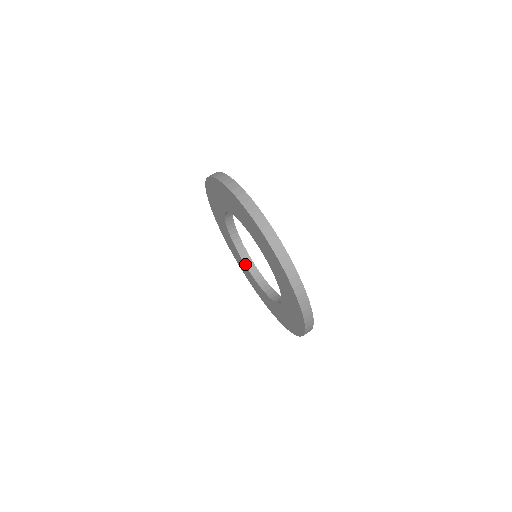
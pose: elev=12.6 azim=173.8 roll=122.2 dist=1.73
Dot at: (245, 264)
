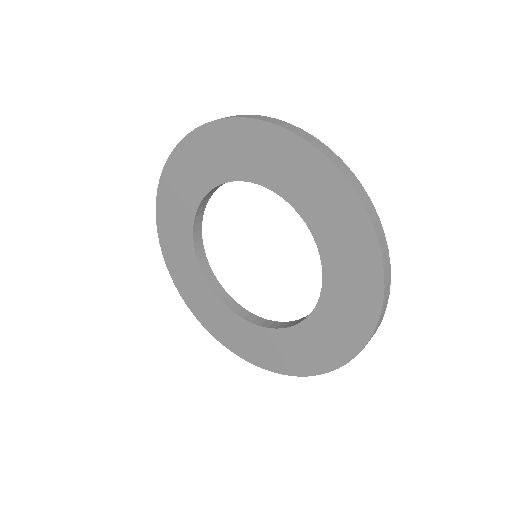
Dot at: (194, 236)
